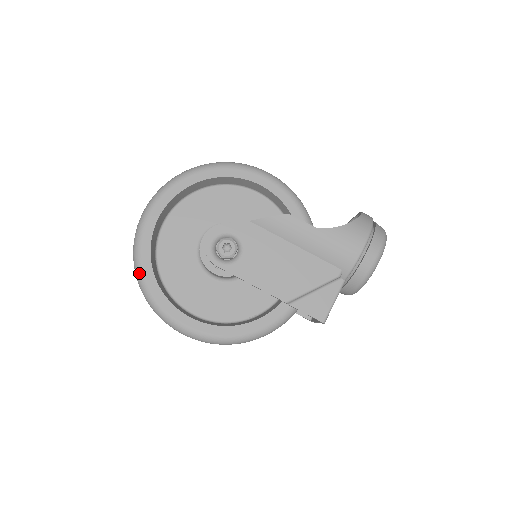
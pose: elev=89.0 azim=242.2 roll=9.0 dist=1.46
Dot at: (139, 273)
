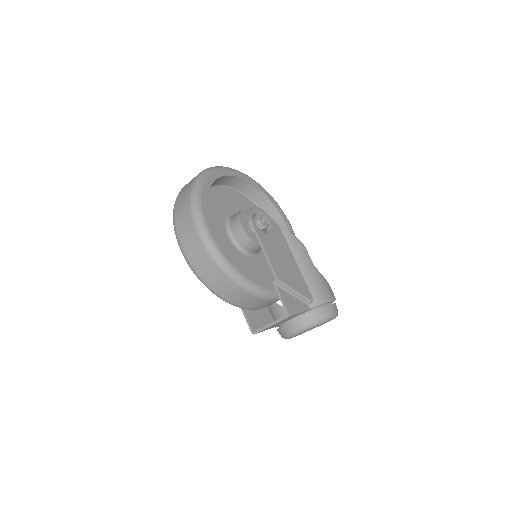
Dot at: (201, 180)
